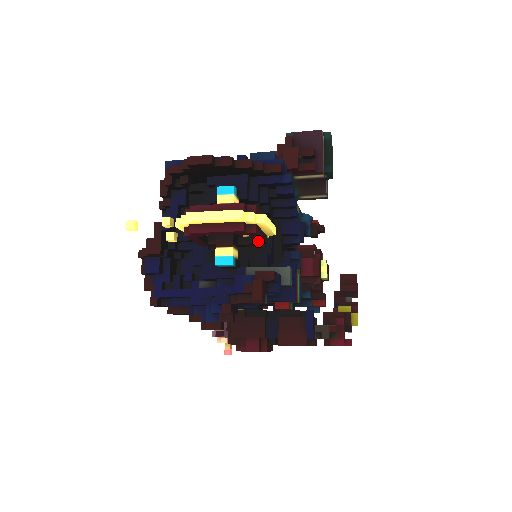
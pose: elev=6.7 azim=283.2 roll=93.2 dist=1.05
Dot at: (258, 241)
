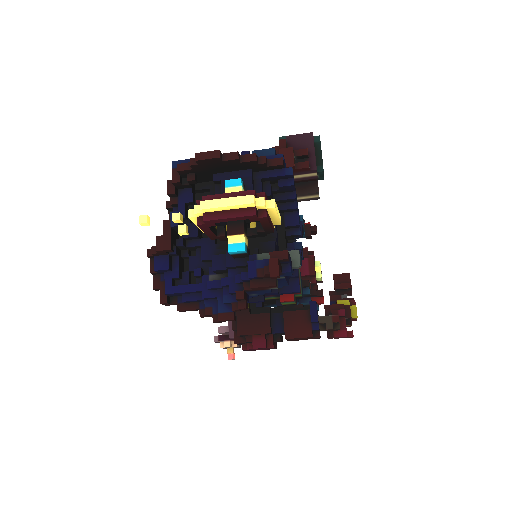
Dot at: (266, 229)
